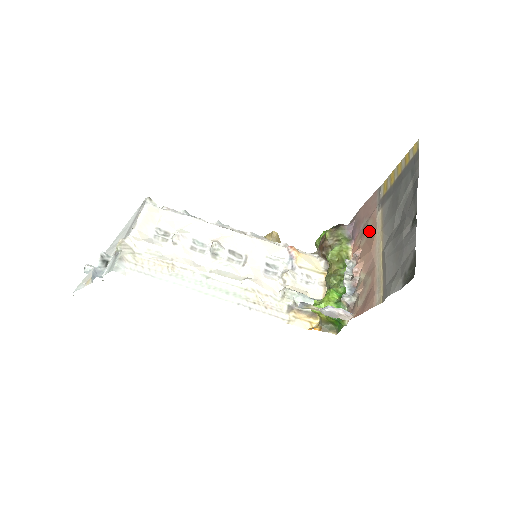
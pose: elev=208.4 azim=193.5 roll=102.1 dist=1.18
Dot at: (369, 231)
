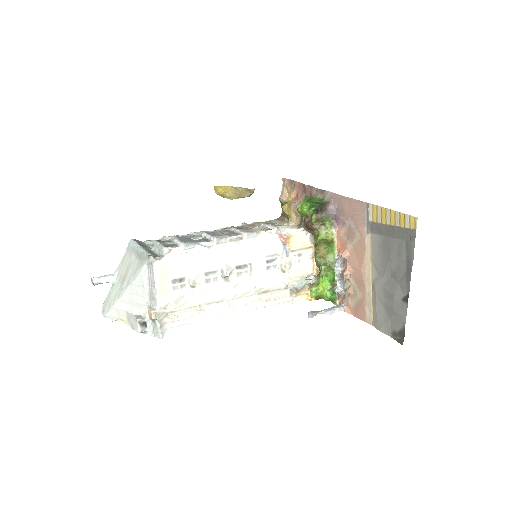
Dot at: (357, 243)
